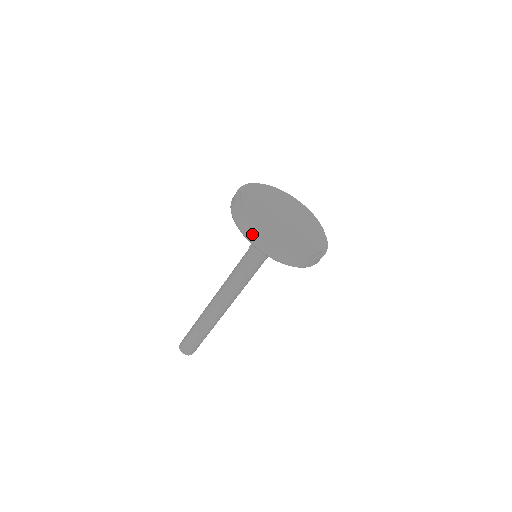
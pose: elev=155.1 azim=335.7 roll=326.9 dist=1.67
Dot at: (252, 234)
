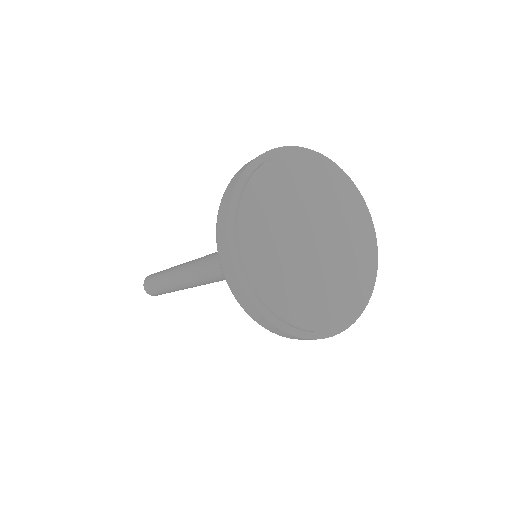
Dot at: (270, 326)
